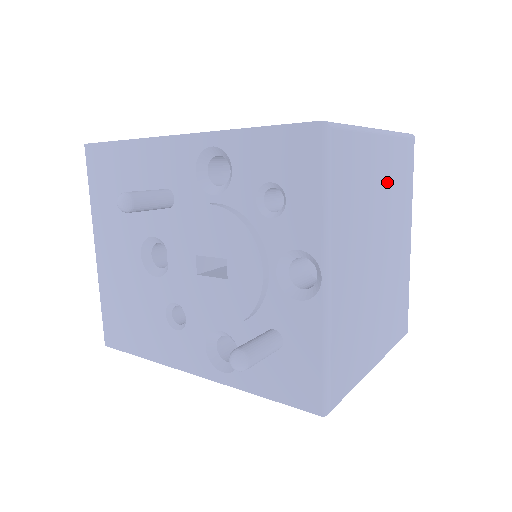
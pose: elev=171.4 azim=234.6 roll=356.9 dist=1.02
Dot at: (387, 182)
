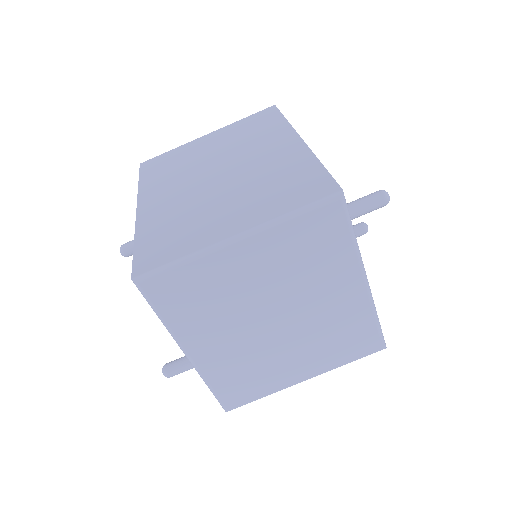
Dot at: (272, 268)
